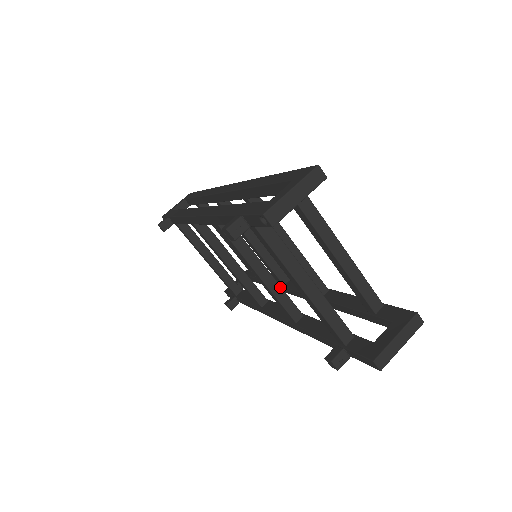
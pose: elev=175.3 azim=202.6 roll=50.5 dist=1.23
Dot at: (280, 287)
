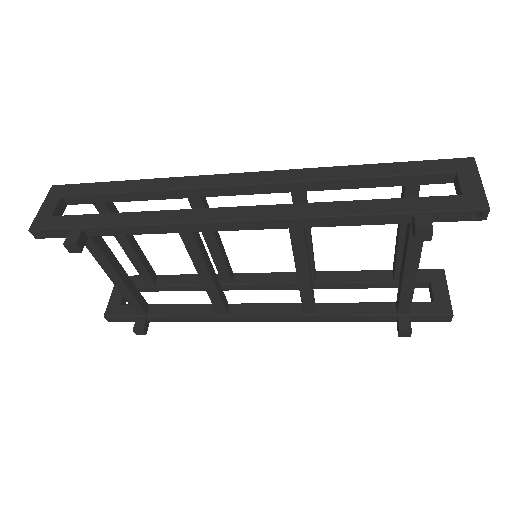
Dot at: (312, 282)
